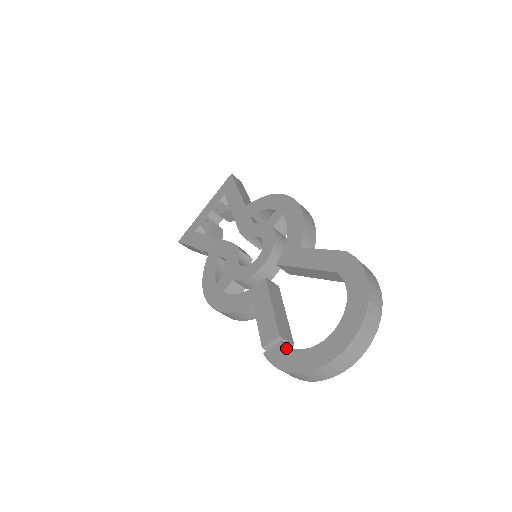
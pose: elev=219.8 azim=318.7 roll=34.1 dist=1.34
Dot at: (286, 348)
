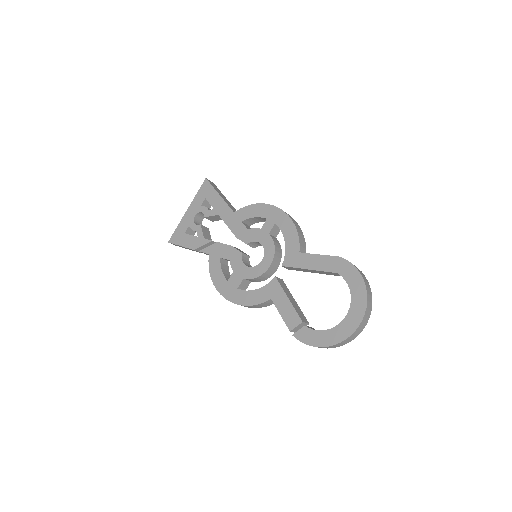
Dot at: (311, 330)
